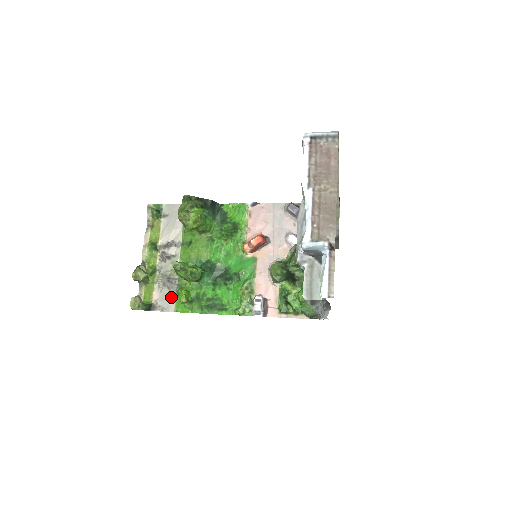
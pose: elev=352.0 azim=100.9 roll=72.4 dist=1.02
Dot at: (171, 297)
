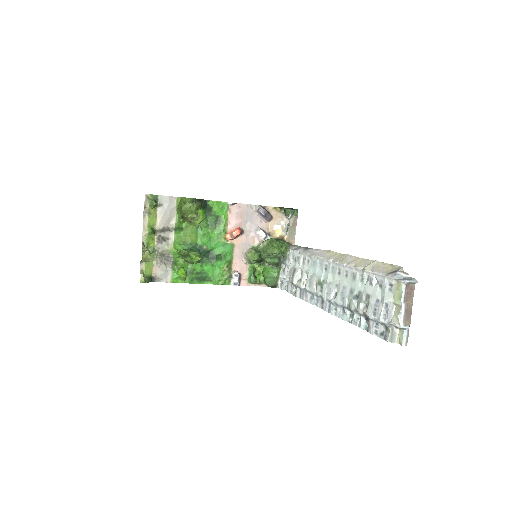
Dot at: (168, 271)
